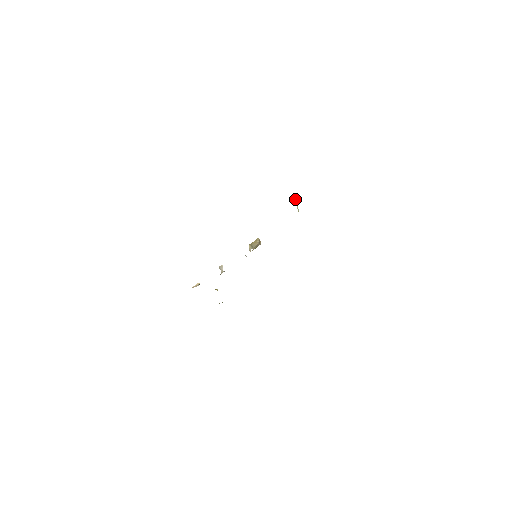
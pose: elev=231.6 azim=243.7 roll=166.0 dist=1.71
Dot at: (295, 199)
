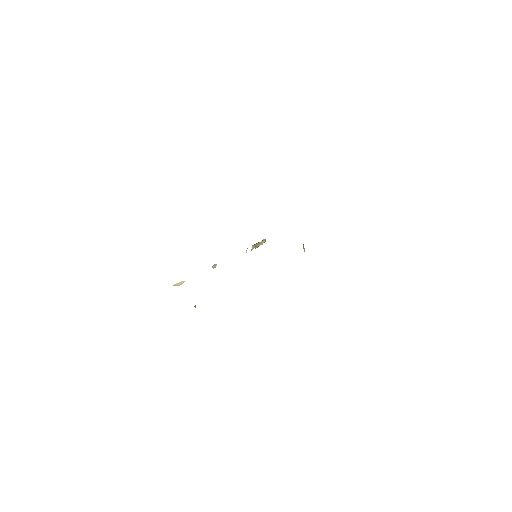
Dot at: occluded
